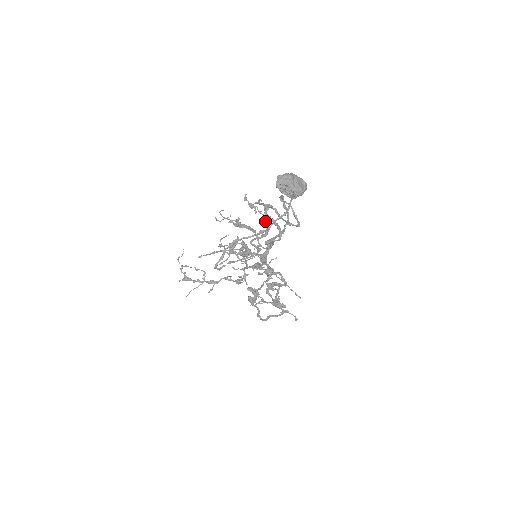
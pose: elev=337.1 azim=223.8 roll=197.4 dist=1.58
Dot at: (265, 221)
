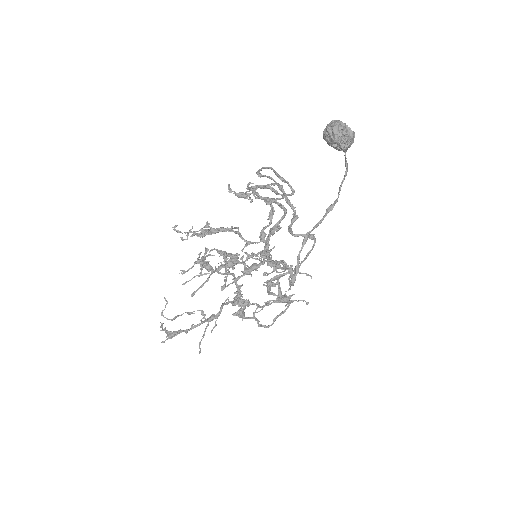
Dot at: (286, 202)
